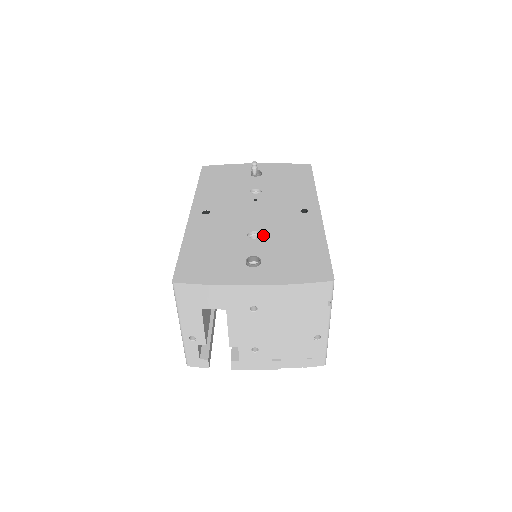
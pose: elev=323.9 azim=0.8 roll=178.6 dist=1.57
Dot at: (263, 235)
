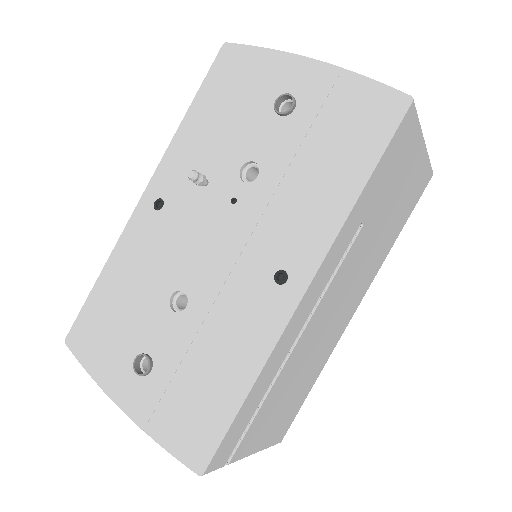
Dot at: (187, 310)
